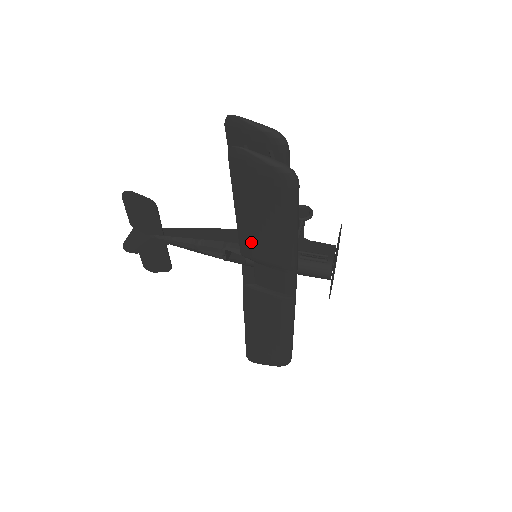
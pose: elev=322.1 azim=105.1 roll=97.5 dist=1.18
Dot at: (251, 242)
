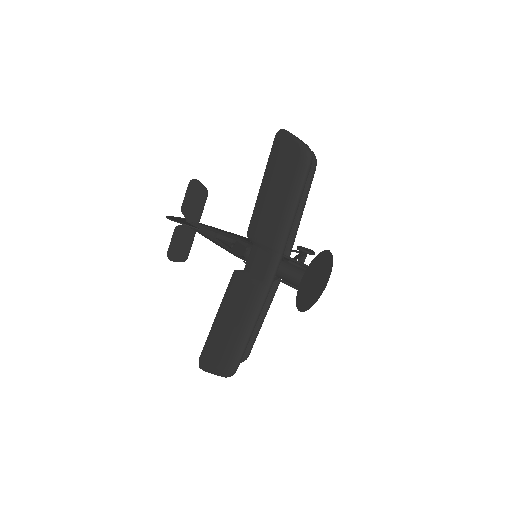
Dot at: (259, 219)
